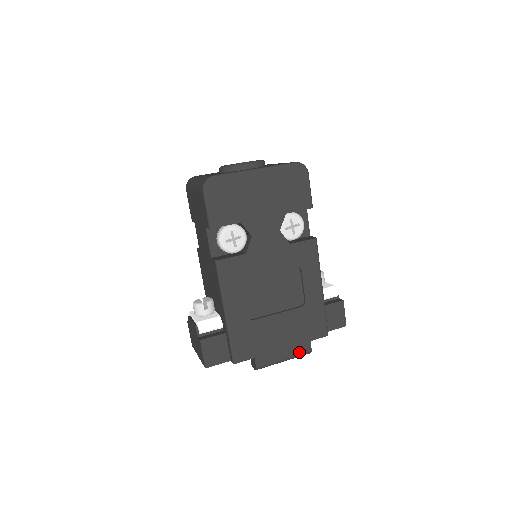
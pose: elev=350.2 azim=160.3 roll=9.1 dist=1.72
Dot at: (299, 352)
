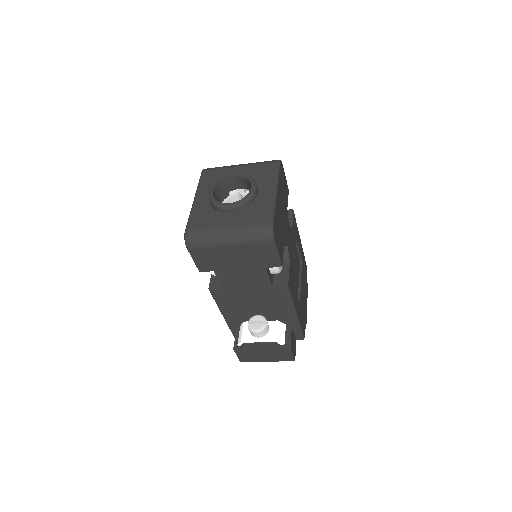
Dot at: (307, 294)
